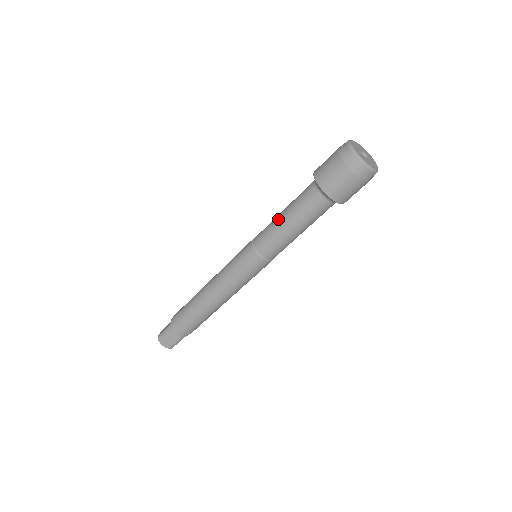
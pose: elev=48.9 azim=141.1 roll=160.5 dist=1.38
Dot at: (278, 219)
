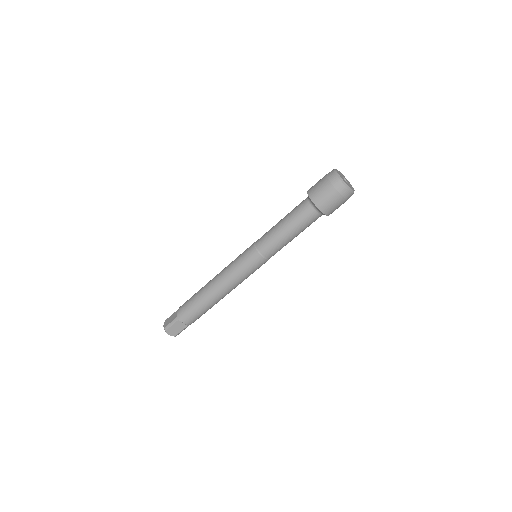
Dot at: (279, 228)
